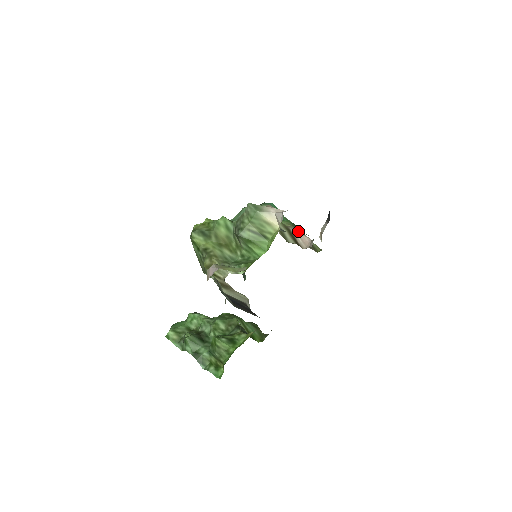
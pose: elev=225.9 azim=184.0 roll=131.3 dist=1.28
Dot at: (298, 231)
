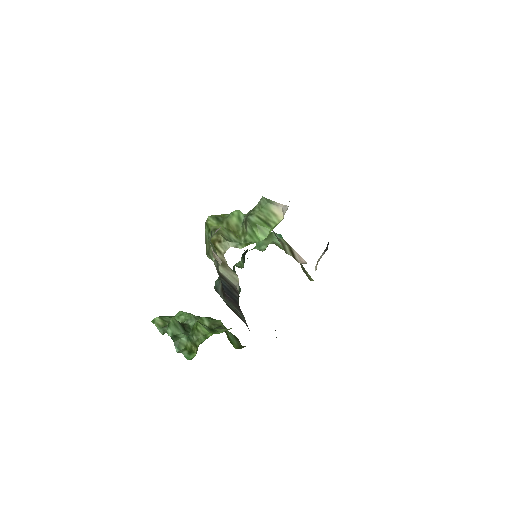
Dot at: occluded
